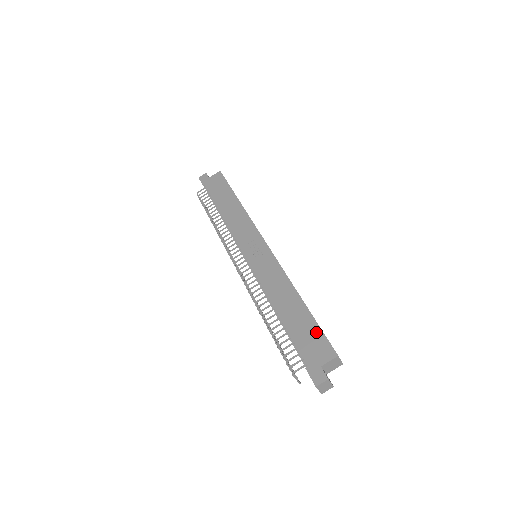
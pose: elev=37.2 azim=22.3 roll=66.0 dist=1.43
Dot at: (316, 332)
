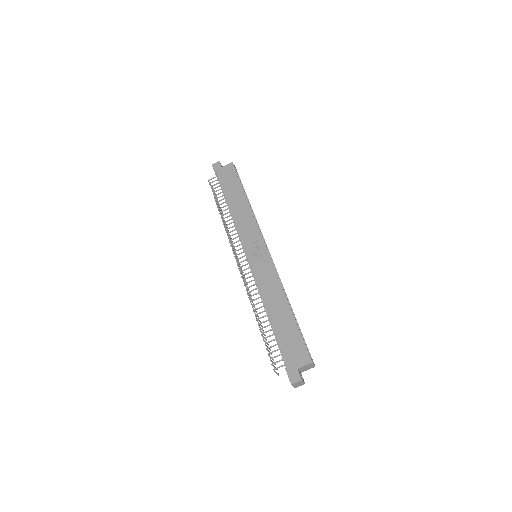
Dot at: (298, 339)
